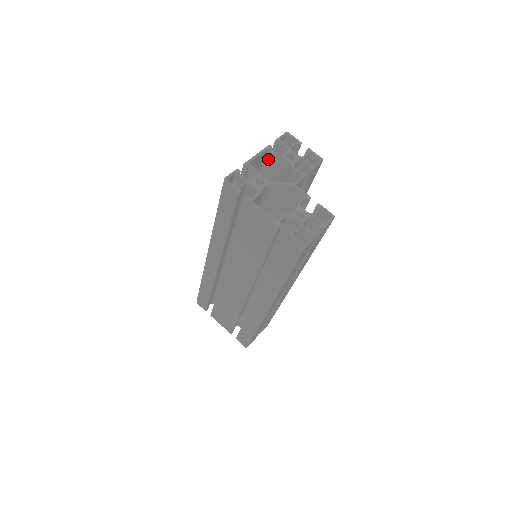
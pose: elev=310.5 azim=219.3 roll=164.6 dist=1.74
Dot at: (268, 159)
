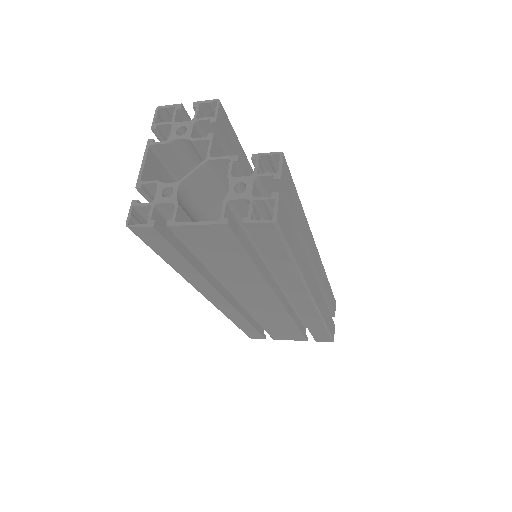
Dot at: (162, 156)
